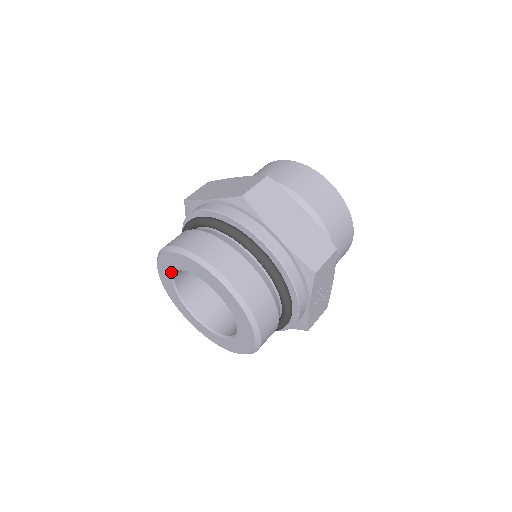
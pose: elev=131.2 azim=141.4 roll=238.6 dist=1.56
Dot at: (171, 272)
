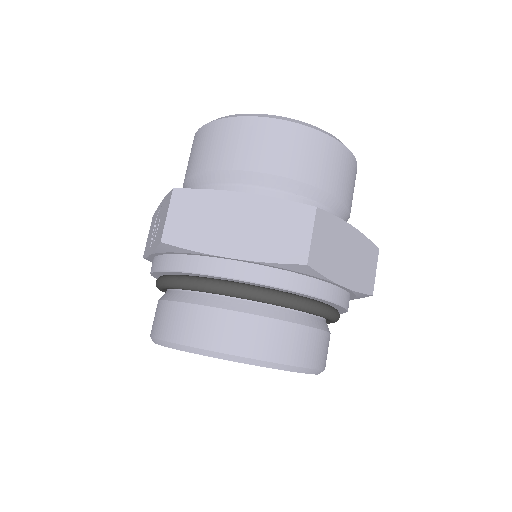
Dot at: occluded
